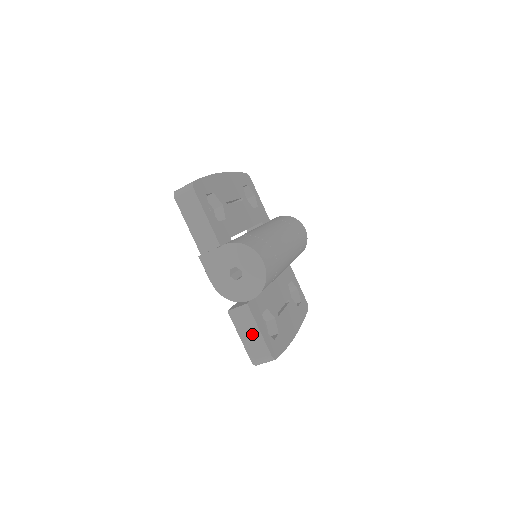
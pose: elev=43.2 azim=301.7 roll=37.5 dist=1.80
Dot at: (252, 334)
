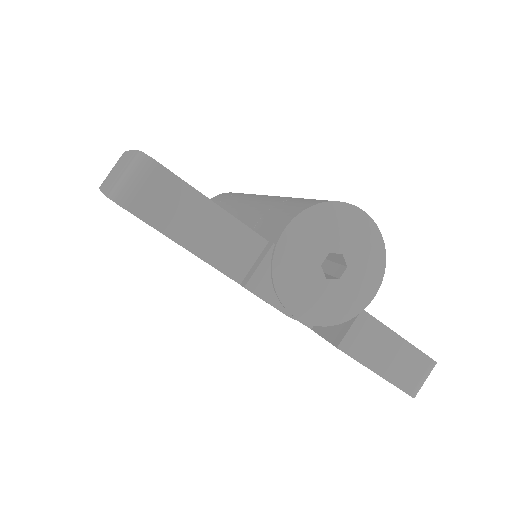
Dot at: (392, 352)
